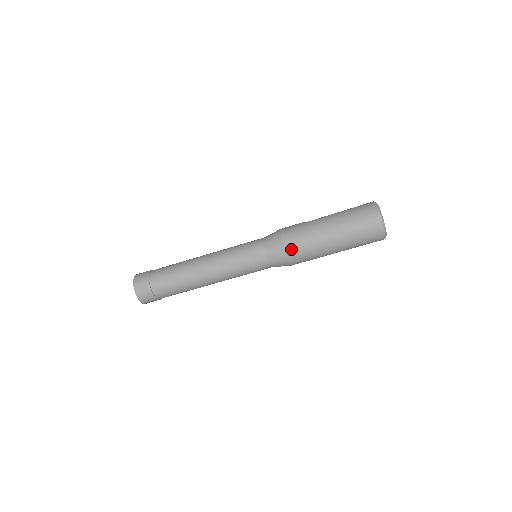
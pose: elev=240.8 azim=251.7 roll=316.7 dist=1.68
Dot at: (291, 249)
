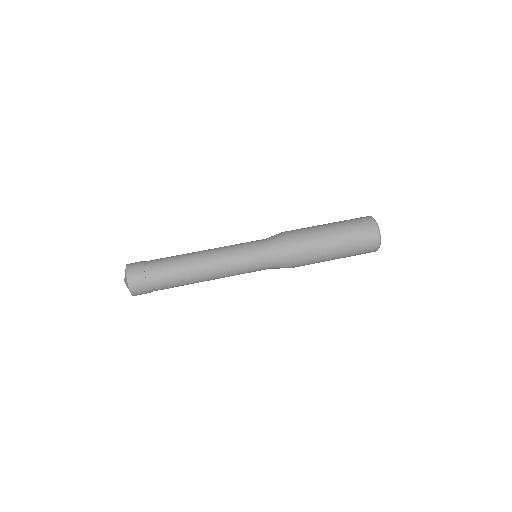
Dot at: (290, 233)
